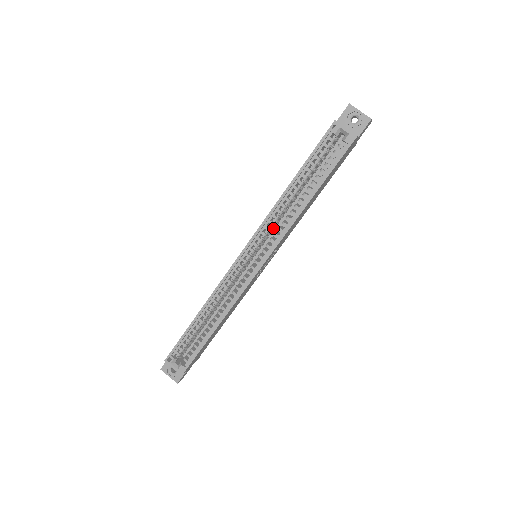
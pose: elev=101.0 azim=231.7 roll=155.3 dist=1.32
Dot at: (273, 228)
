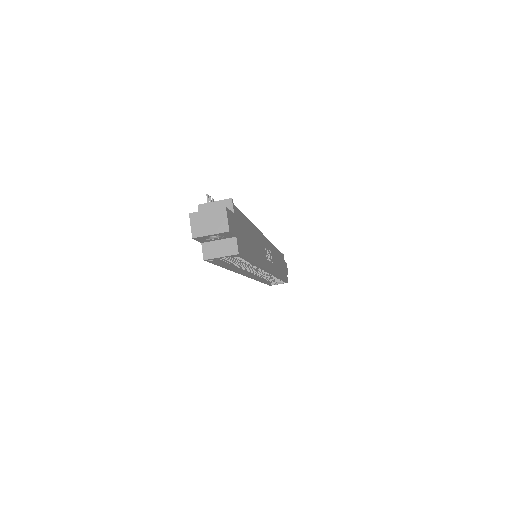
Dot at: occluded
